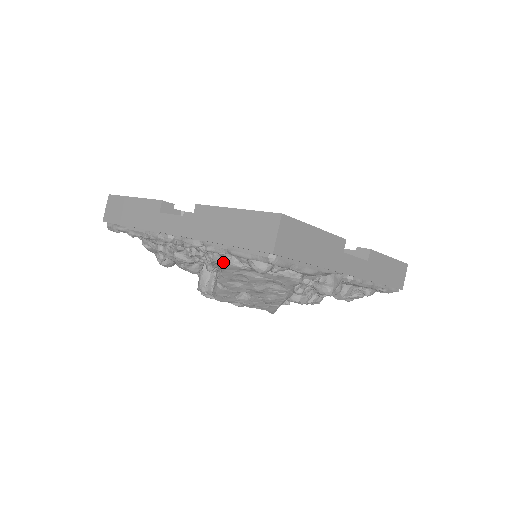
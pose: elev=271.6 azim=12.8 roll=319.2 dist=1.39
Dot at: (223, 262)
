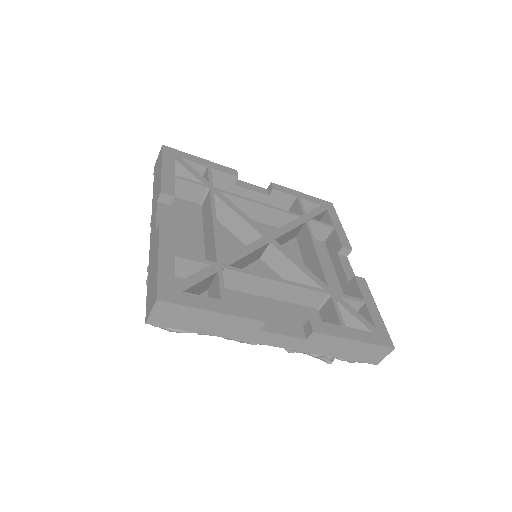
Dot at: occluded
